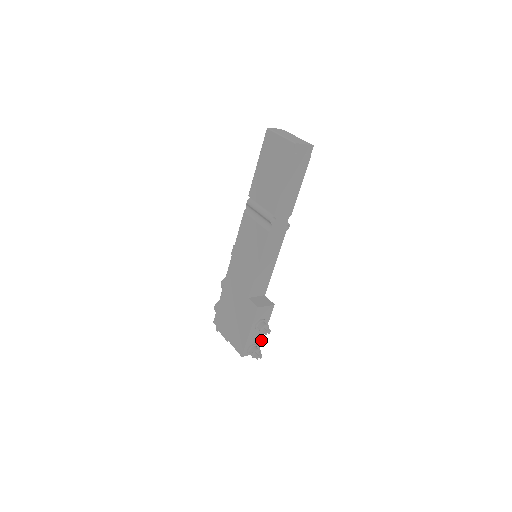
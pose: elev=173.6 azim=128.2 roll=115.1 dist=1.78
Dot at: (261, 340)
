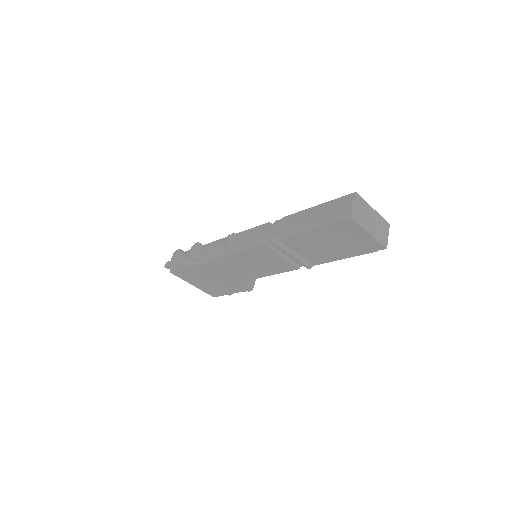
Dot at: occluded
